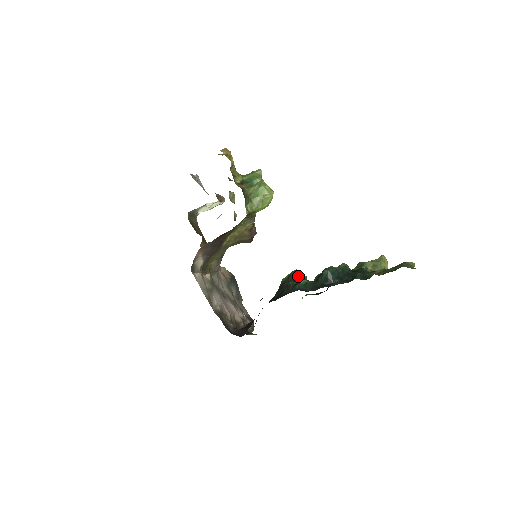
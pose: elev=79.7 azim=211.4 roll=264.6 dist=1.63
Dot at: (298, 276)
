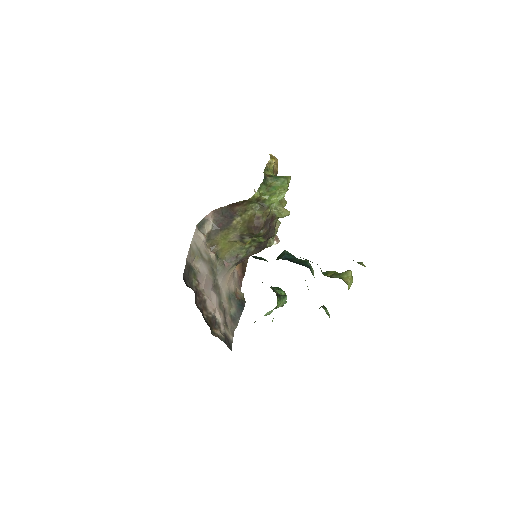
Dot at: occluded
